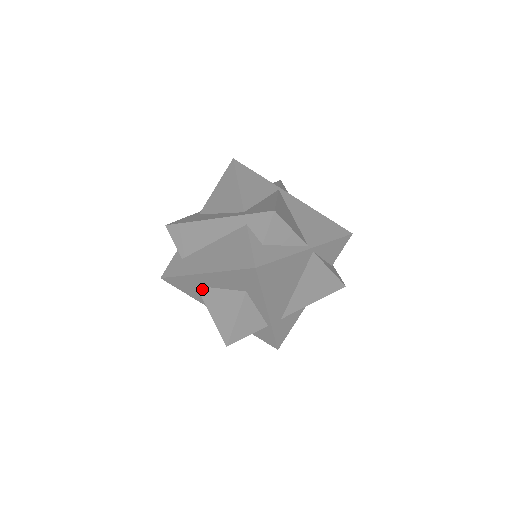
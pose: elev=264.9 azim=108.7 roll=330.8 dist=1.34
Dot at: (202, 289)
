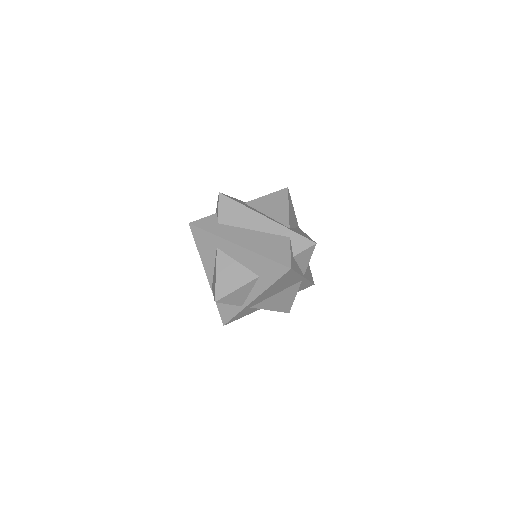
Dot at: (221, 253)
